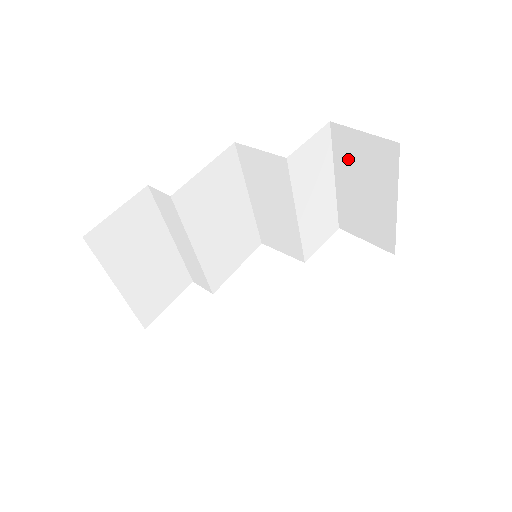
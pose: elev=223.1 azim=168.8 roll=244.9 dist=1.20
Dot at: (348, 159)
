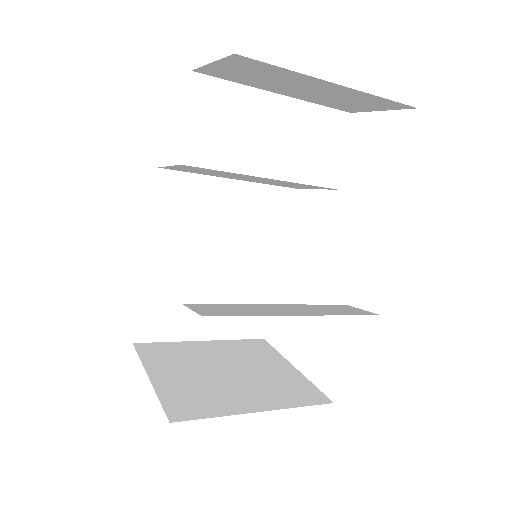
Dot at: (250, 81)
